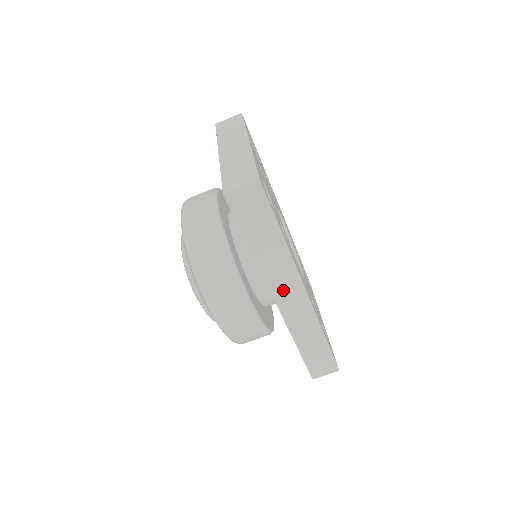
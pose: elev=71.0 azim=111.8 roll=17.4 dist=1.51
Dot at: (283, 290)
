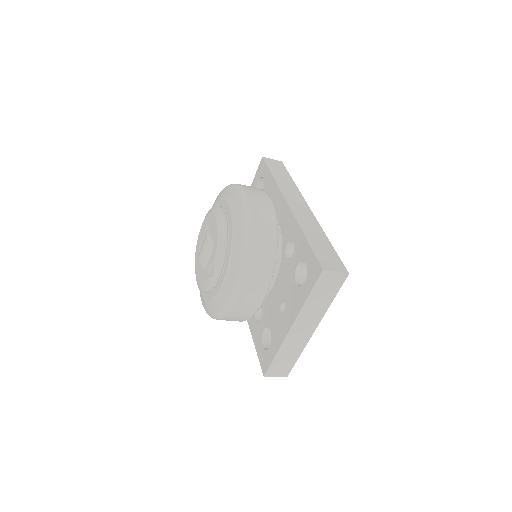
Dot at: occluded
